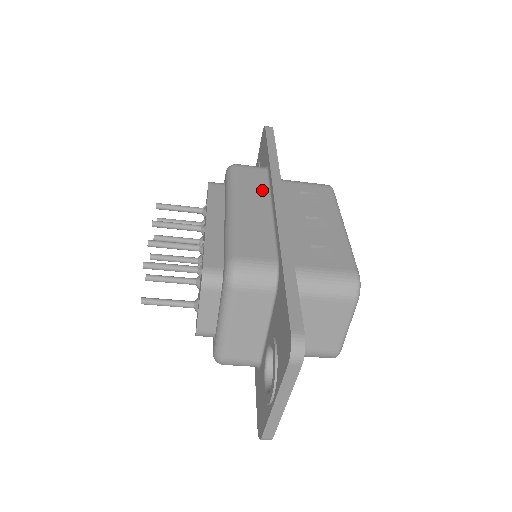
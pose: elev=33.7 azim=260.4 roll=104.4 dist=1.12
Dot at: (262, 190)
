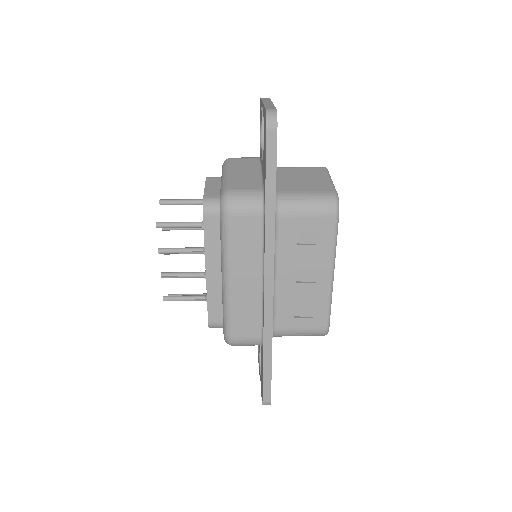
Dot at: (256, 252)
